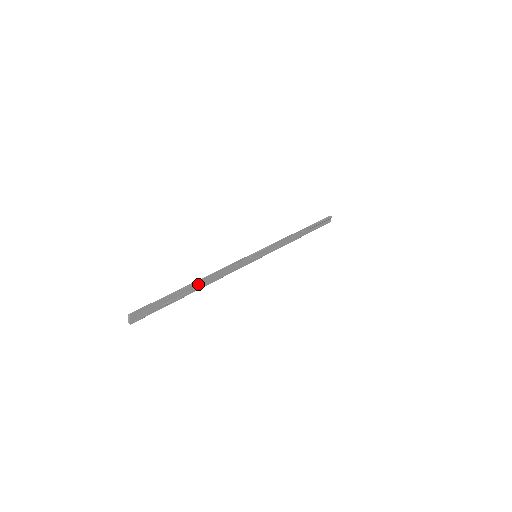
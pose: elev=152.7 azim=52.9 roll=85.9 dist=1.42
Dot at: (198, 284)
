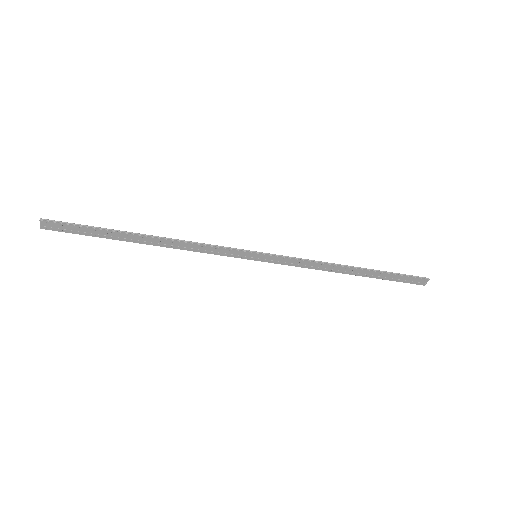
Dot at: (147, 239)
